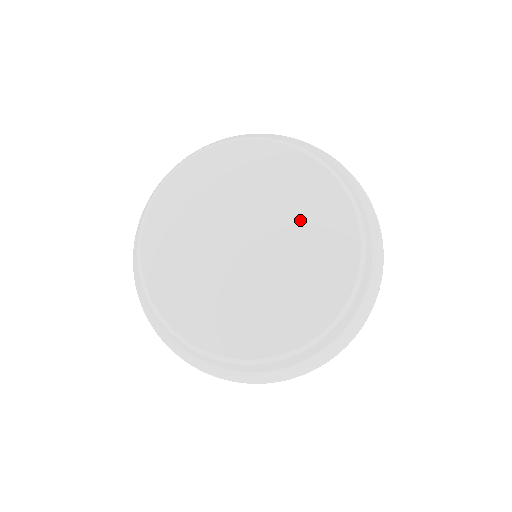
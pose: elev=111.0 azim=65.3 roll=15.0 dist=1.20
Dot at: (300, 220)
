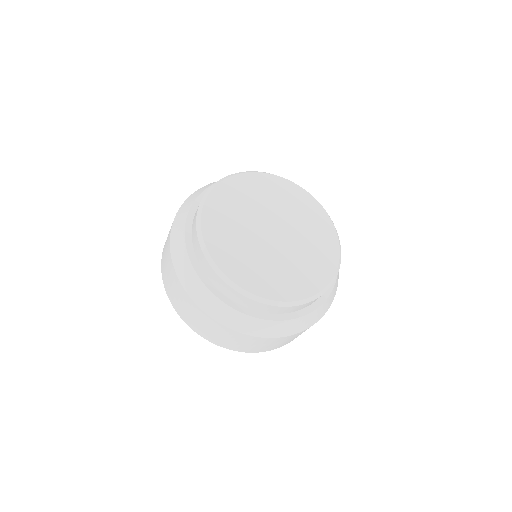
Dot at: (305, 226)
